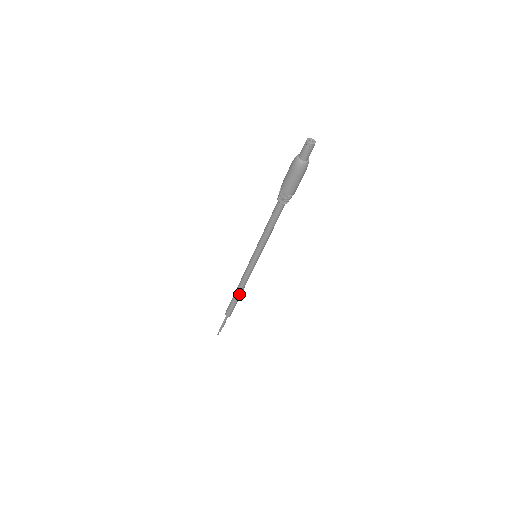
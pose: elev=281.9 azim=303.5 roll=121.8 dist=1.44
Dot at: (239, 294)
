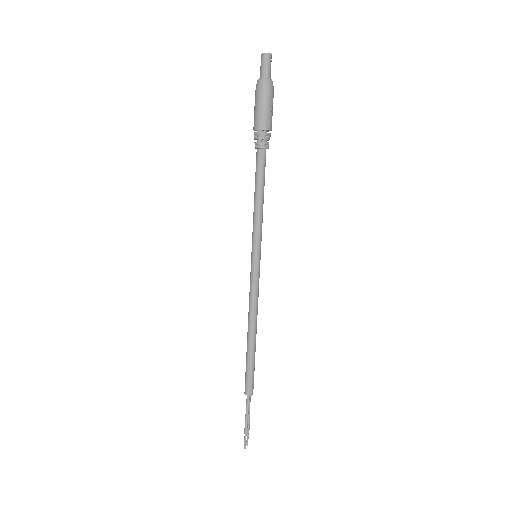
Dot at: (253, 338)
